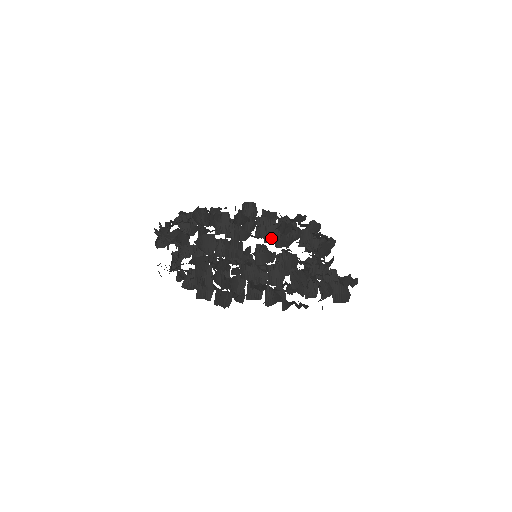
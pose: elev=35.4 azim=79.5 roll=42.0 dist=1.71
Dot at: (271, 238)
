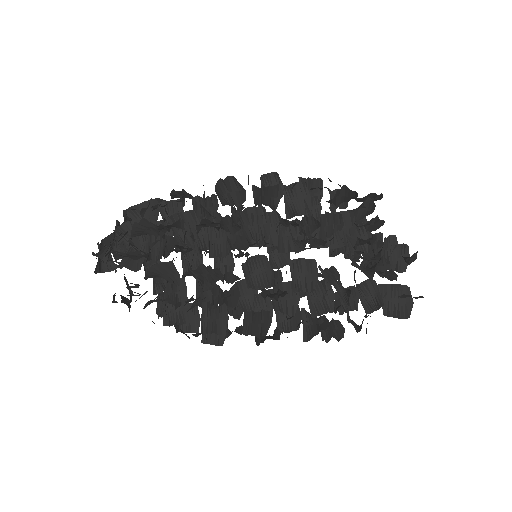
Dot at: (271, 237)
